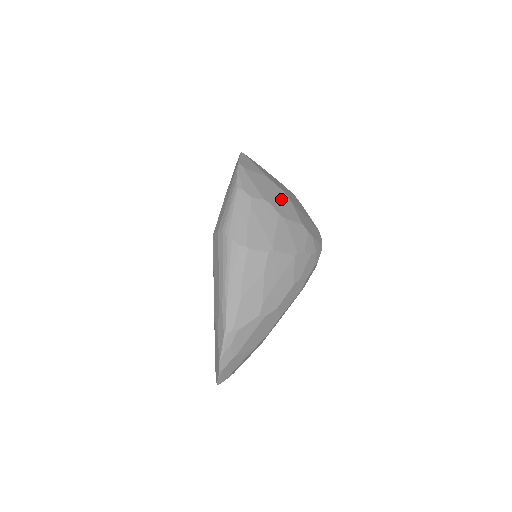
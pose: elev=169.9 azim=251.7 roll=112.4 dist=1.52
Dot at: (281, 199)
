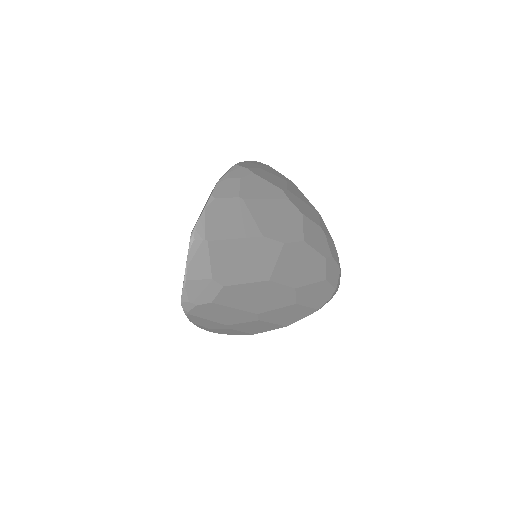
Dot at: occluded
